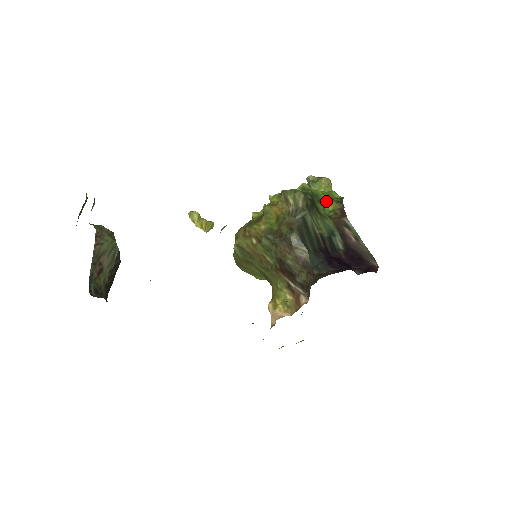
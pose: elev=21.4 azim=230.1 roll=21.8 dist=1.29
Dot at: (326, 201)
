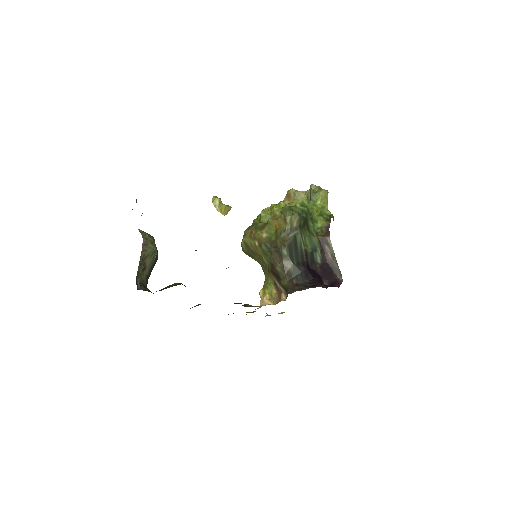
Dot at: (317, 219)
